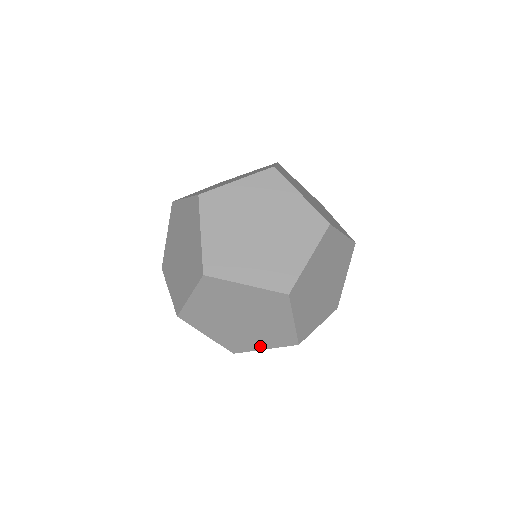
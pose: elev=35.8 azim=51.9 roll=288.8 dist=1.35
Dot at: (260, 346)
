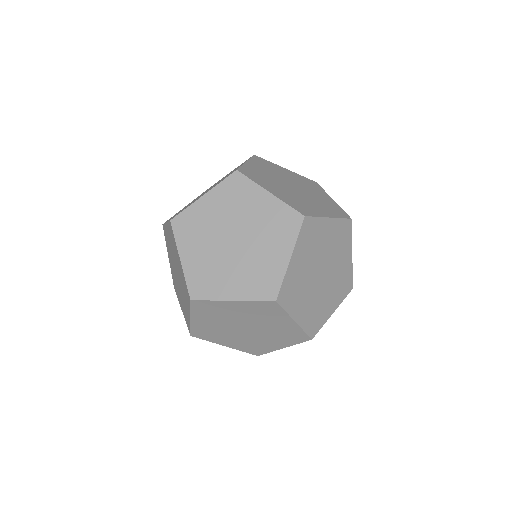
Dot at: (277, 346)
